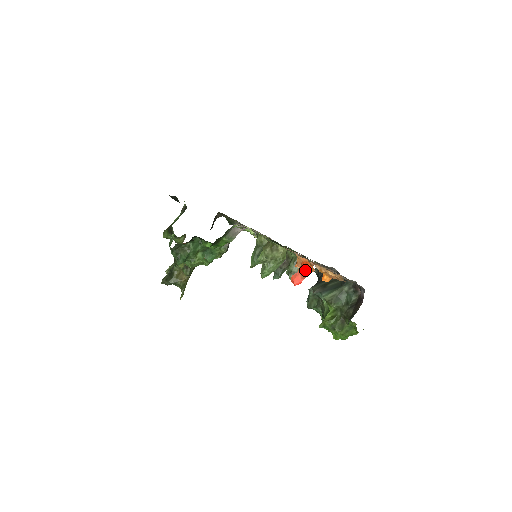
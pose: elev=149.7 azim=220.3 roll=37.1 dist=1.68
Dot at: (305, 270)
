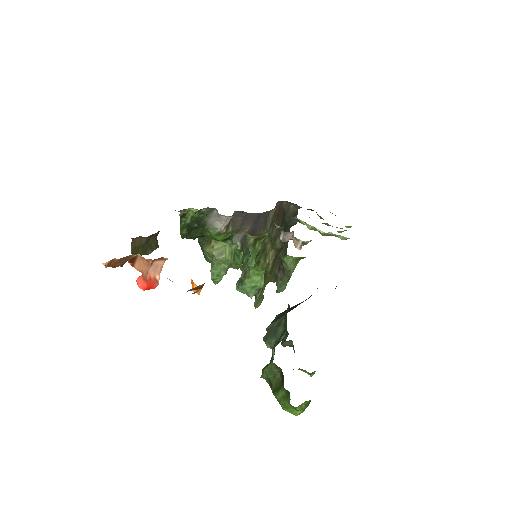
Dot at: (118, 265)
